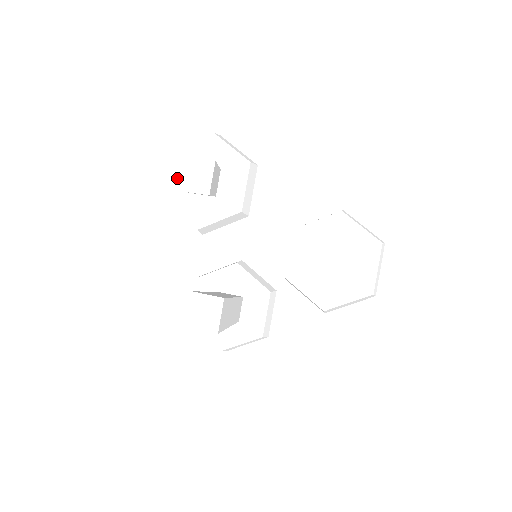
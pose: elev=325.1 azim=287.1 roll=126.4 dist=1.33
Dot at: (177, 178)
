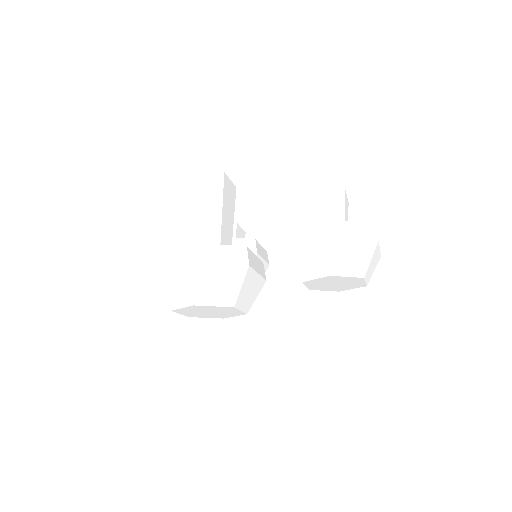
Dot at: occluded
